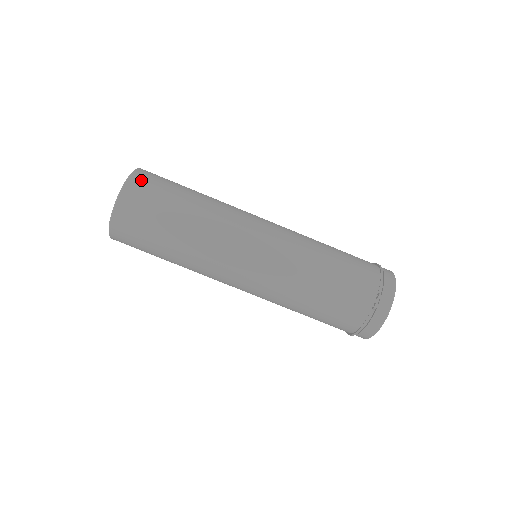
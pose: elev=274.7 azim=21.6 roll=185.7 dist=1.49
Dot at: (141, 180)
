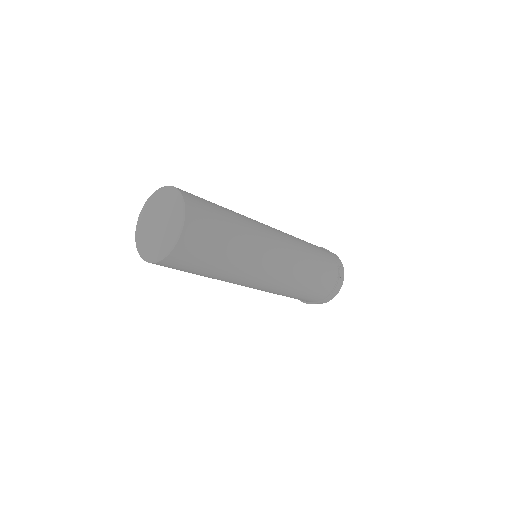
Dot at: (191, 197)
